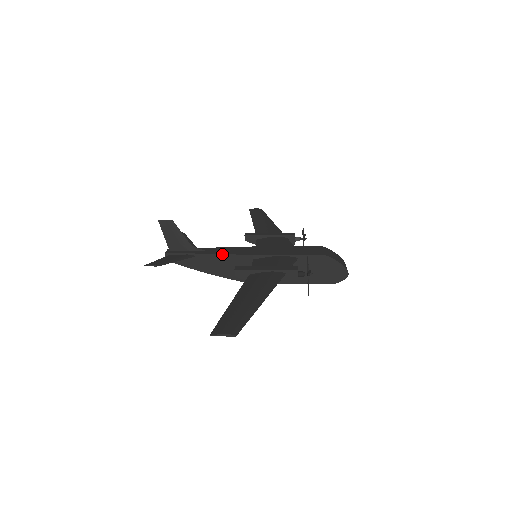
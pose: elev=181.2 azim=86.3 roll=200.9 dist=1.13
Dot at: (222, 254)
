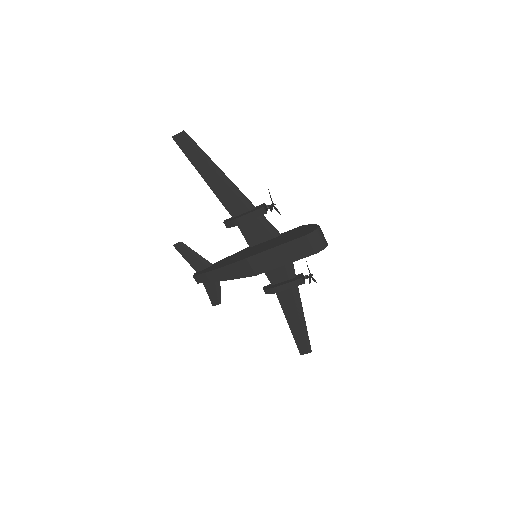
Dot at: (230, 256)
